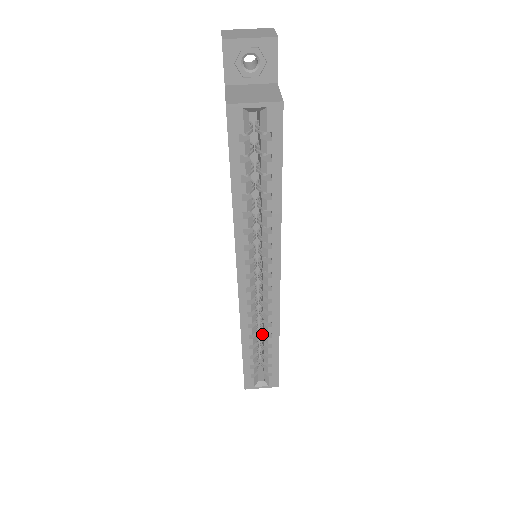
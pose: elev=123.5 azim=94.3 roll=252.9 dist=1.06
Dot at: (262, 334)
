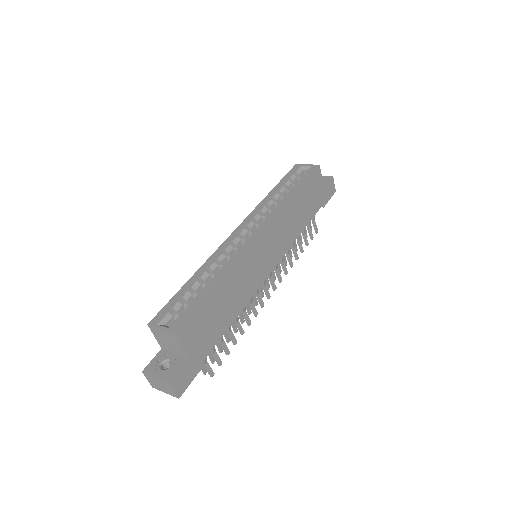
Dot at: occluded
